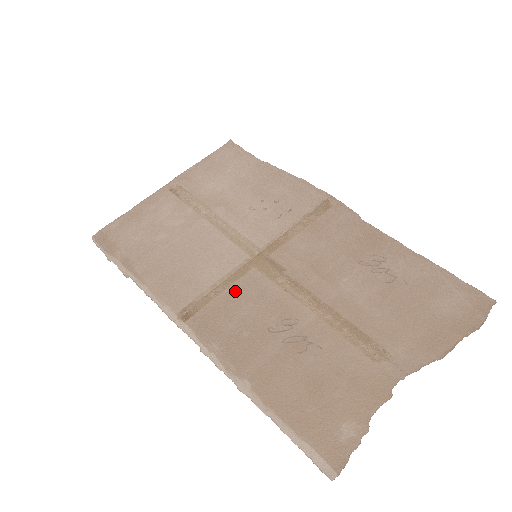
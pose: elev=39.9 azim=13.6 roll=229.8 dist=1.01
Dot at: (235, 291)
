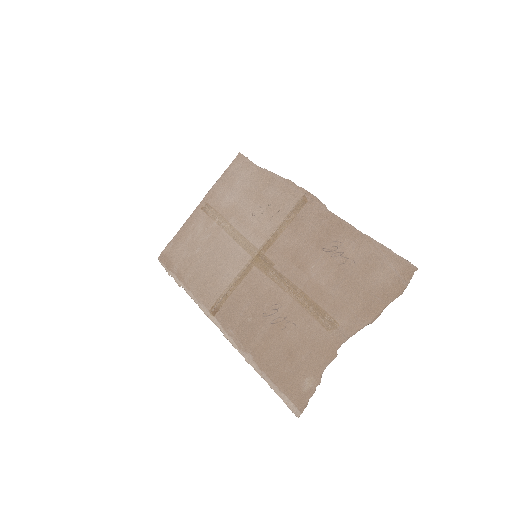
Dot at: (243, 287)
